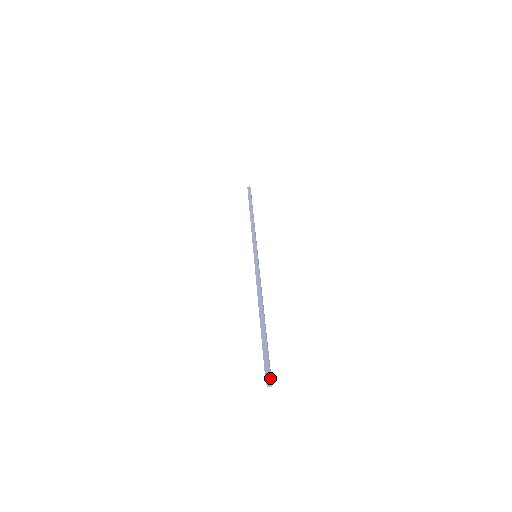
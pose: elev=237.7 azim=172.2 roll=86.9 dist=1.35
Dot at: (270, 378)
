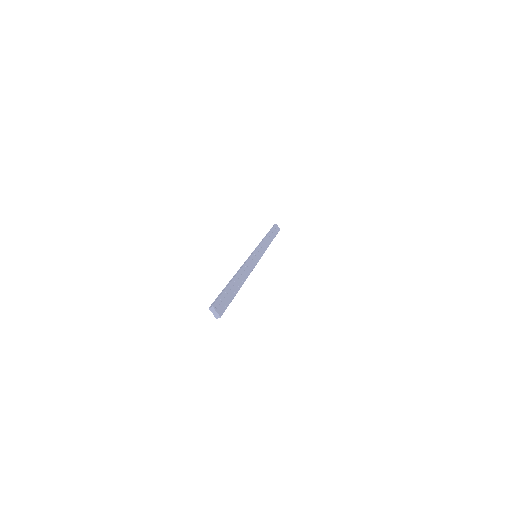
Dot at: (213, 308)
